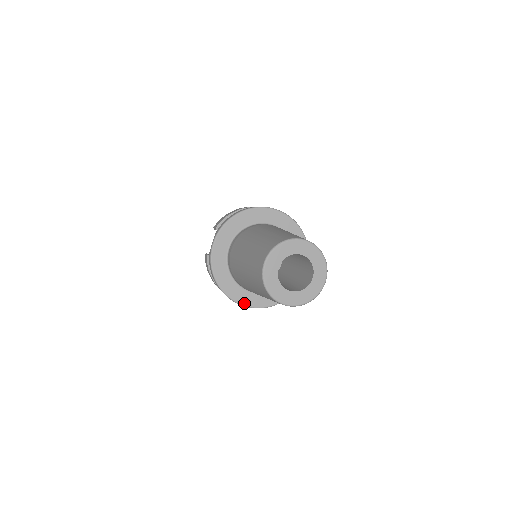
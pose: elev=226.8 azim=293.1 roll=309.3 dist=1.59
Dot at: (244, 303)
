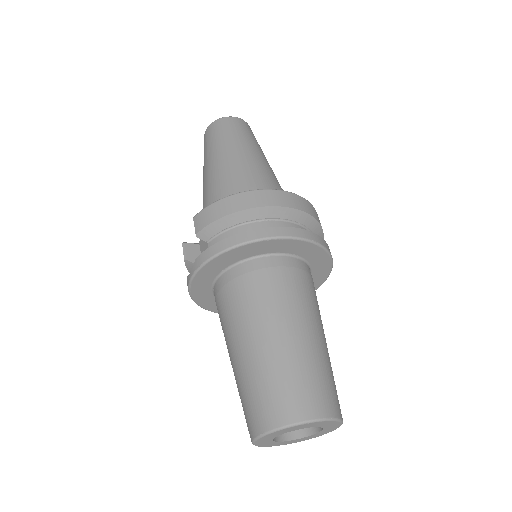
Dot at: occluded
